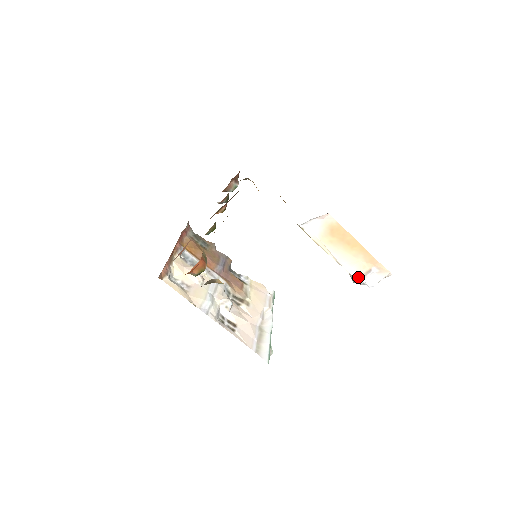
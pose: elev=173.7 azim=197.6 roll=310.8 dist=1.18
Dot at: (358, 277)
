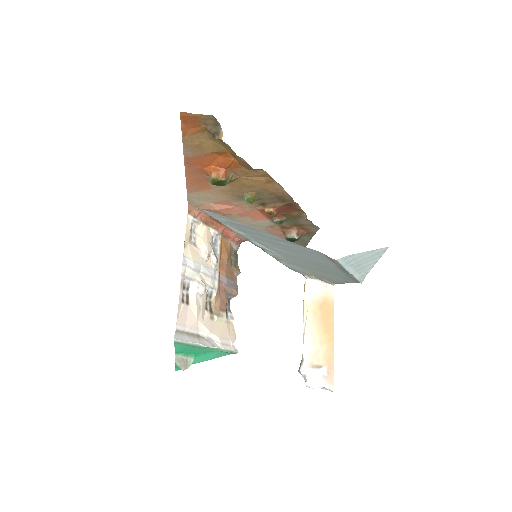
Dot at: (306, 365)
